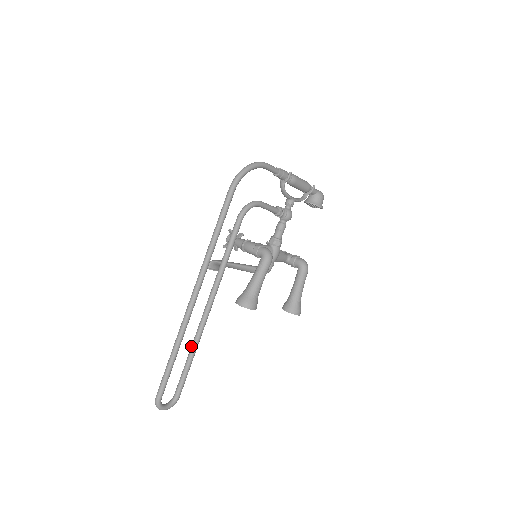
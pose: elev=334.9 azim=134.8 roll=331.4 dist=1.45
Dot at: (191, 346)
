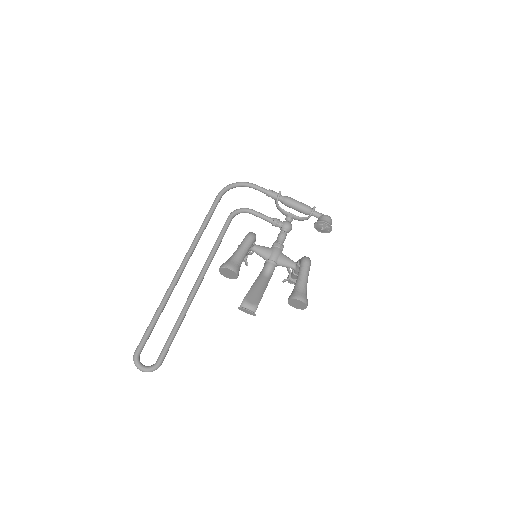
Dot at: (179, 315)
